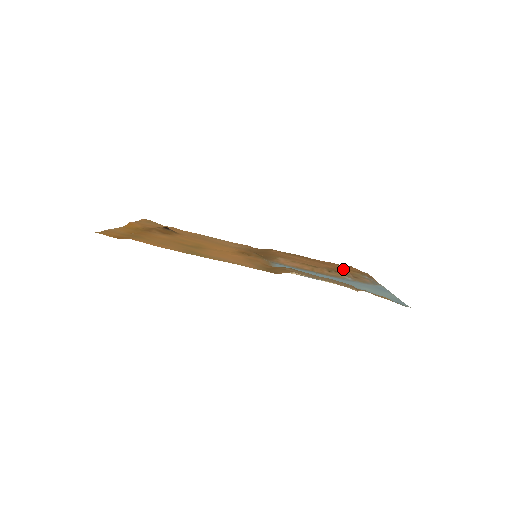
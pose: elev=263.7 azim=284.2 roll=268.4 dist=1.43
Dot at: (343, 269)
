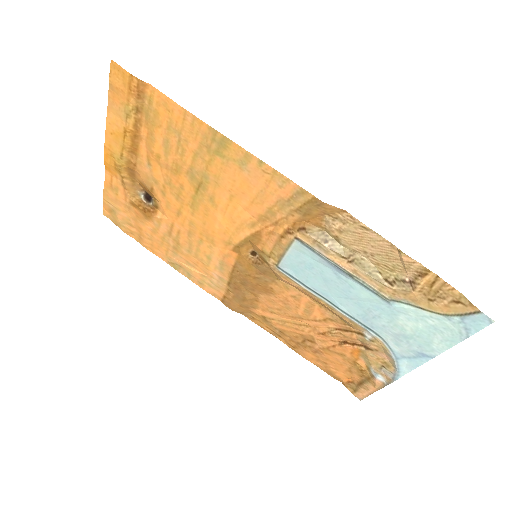
Dot at: (345, 353)
